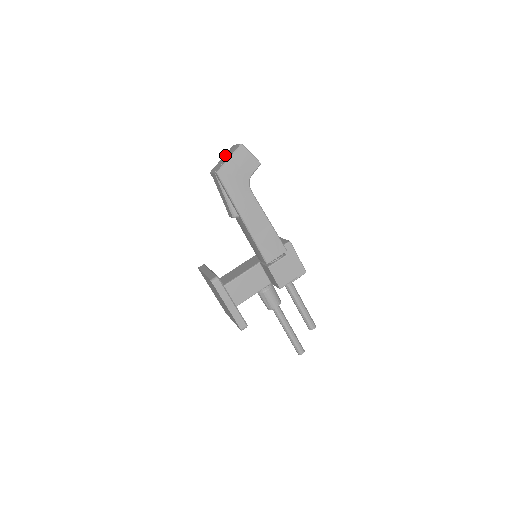
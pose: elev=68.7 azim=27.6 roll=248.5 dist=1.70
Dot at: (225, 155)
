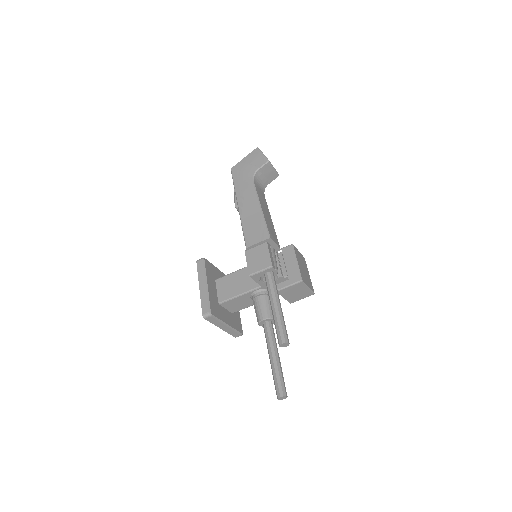
Dot at: occluded
